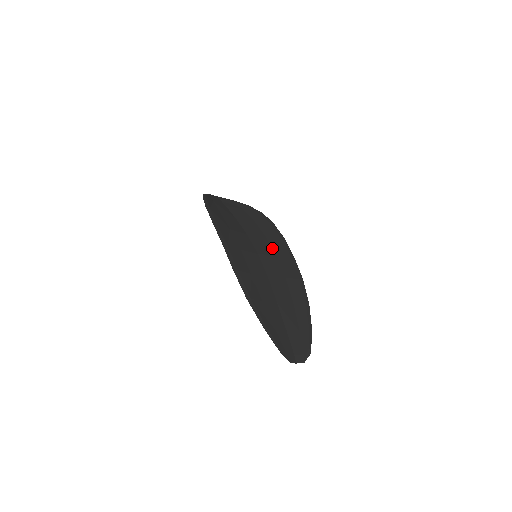
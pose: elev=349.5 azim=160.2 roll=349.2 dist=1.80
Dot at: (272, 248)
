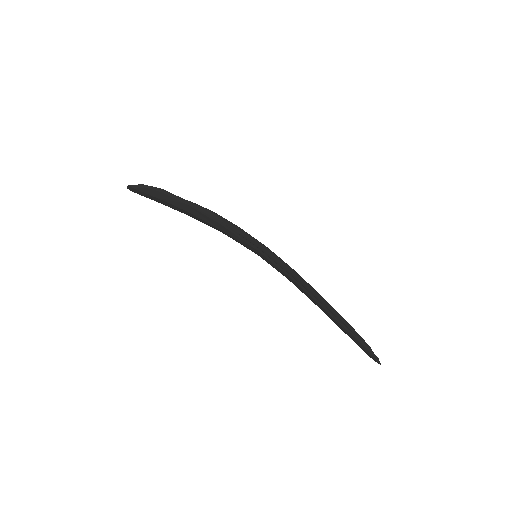
Dot at: (252, 242)
